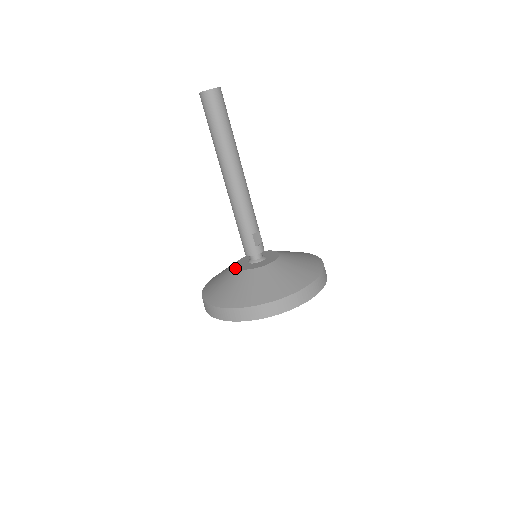
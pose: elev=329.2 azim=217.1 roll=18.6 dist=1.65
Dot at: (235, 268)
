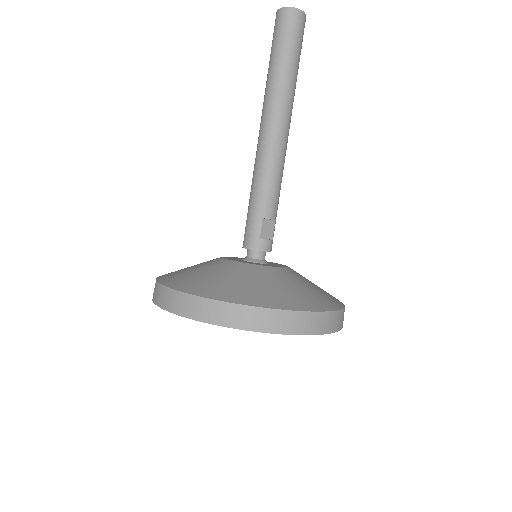
Dot at: (220, 257)
